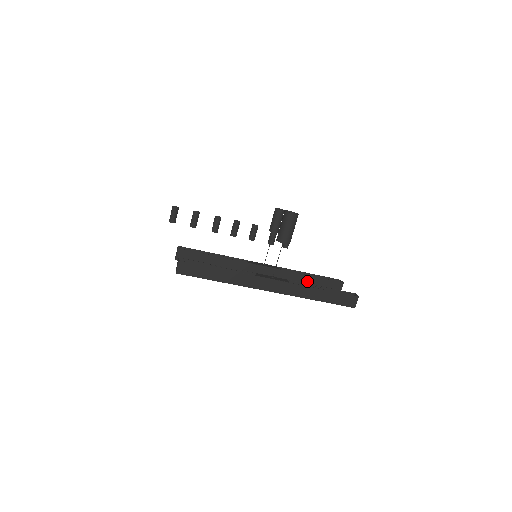
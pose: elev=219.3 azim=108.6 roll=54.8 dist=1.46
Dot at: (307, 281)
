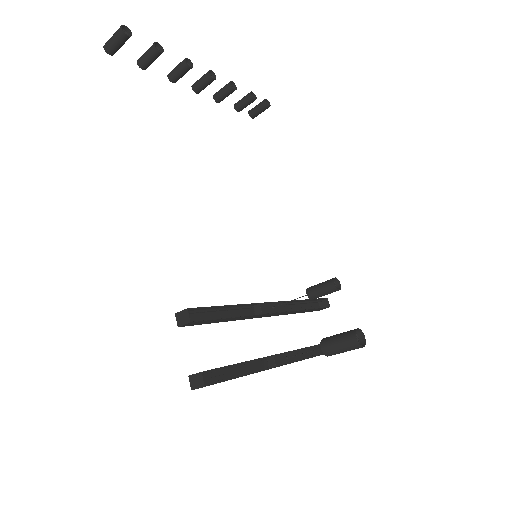
Dot at: (301, 311)
